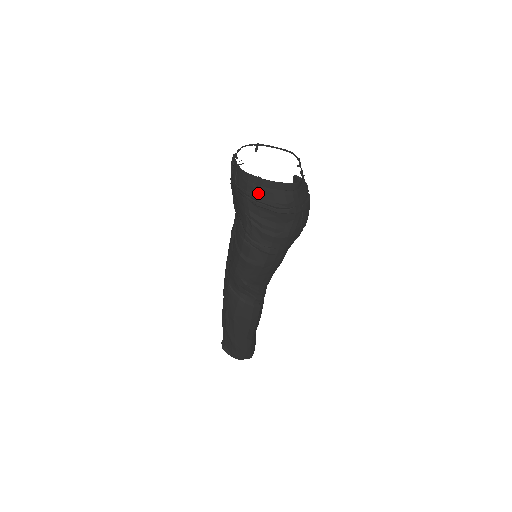
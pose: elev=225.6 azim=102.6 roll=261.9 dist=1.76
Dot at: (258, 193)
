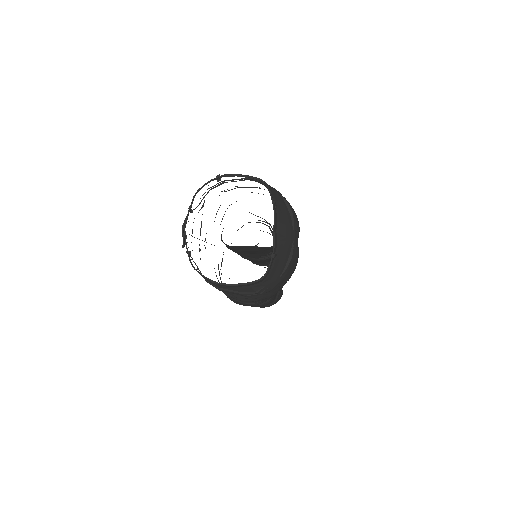
Dot at: (218, 286)
